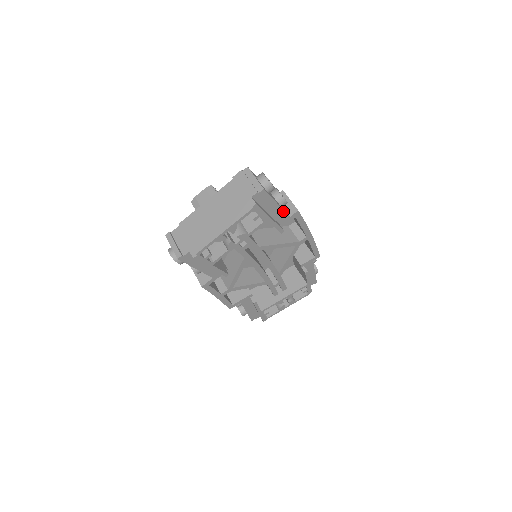
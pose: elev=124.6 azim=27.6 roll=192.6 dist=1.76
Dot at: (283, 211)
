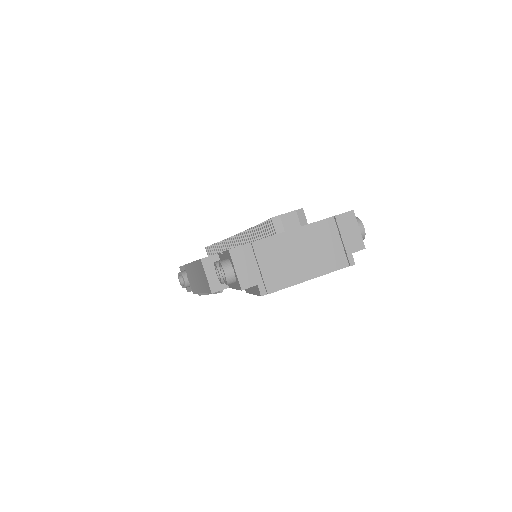
Dot at: occluded
